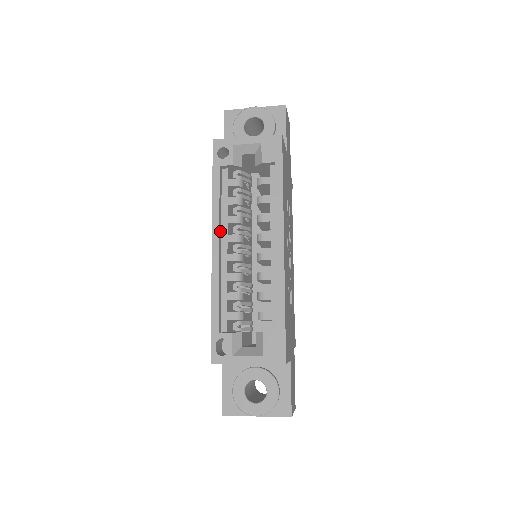
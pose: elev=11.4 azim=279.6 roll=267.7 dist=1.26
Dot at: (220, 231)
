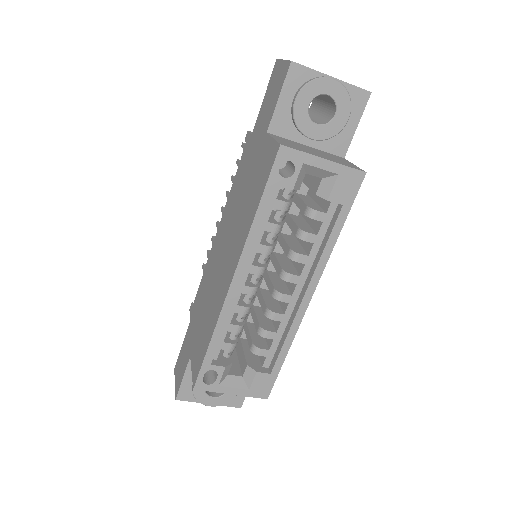
Dot at: (246, 261)
